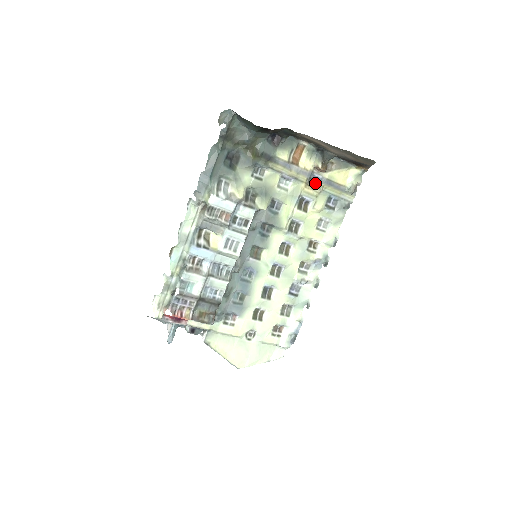
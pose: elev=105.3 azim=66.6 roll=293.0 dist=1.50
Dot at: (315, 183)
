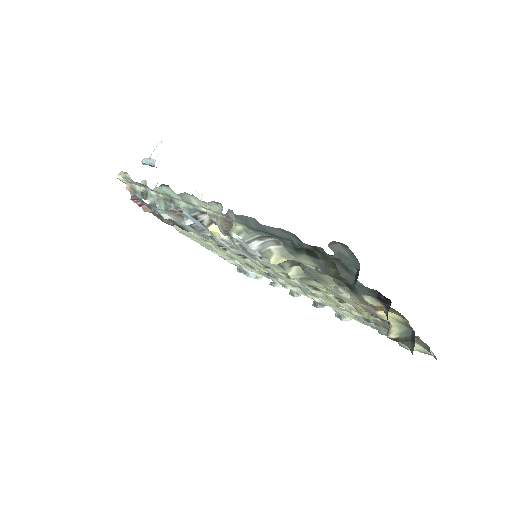
Dot at: (378, 317)
